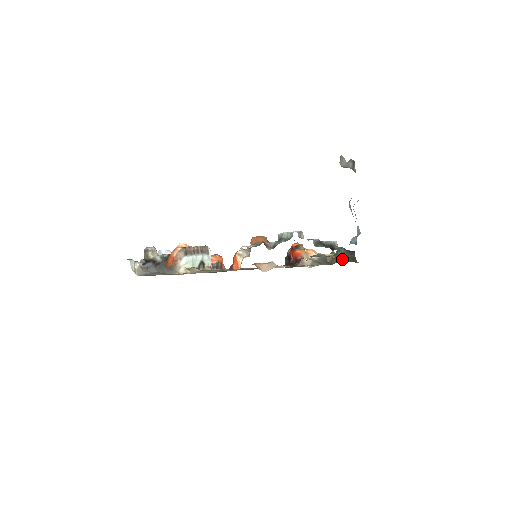
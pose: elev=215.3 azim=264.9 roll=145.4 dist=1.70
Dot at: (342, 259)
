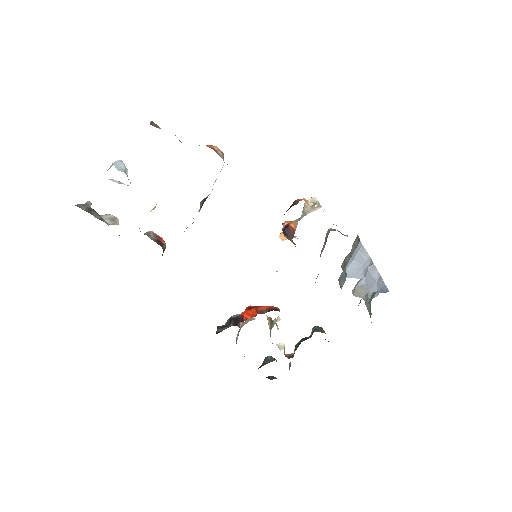
Dot at: occluded
